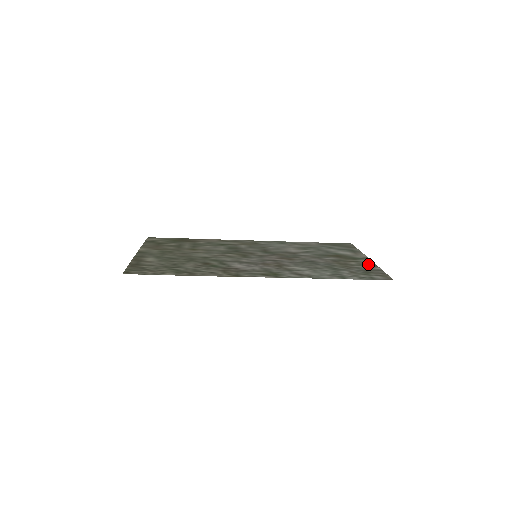
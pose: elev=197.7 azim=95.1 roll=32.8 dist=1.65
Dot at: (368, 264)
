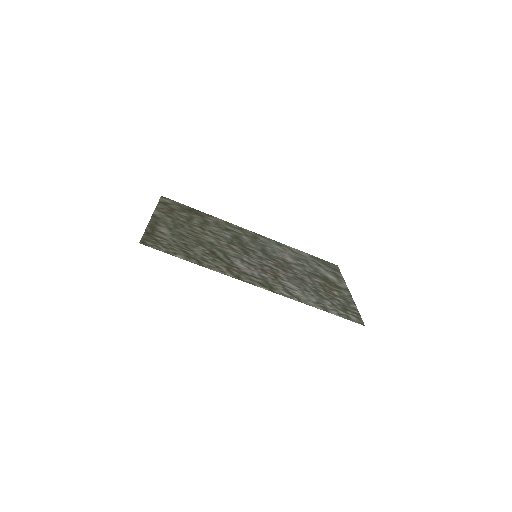
Dot at: (348, 298)
